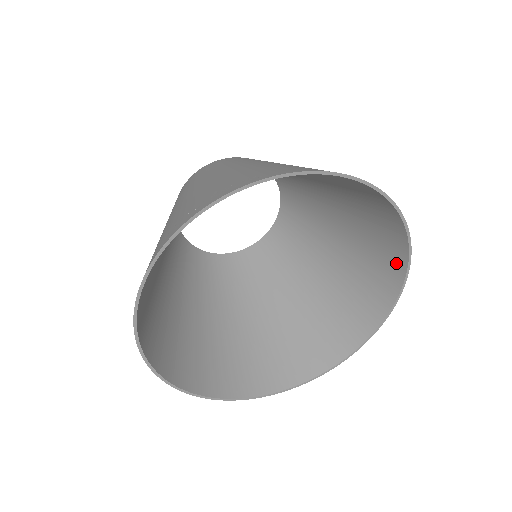
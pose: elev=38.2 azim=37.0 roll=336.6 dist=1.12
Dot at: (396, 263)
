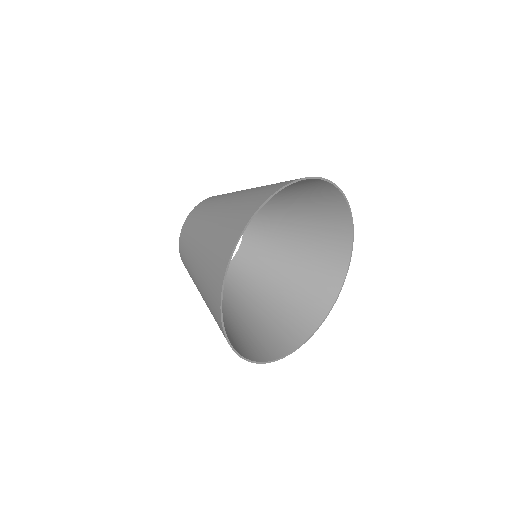
Dot at: (312, 322)
